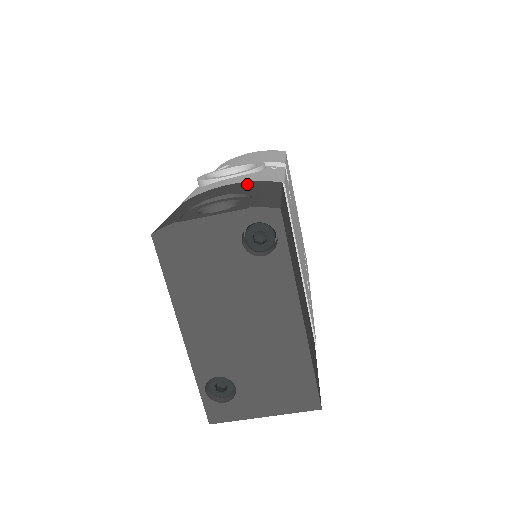
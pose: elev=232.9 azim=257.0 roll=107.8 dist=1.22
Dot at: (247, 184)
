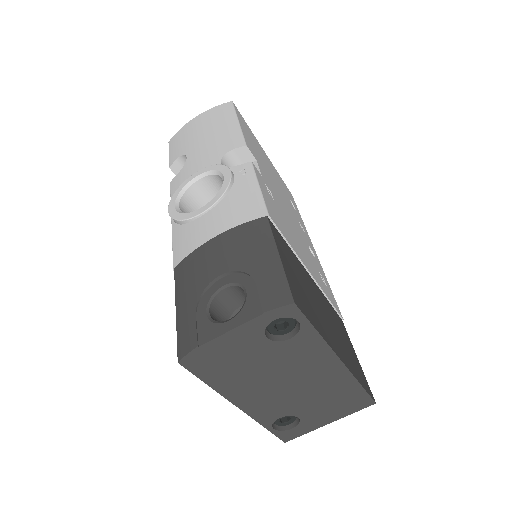
Dot at: (234, 238)
